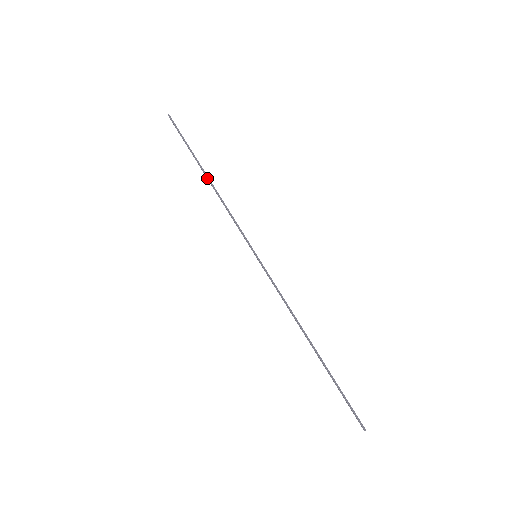
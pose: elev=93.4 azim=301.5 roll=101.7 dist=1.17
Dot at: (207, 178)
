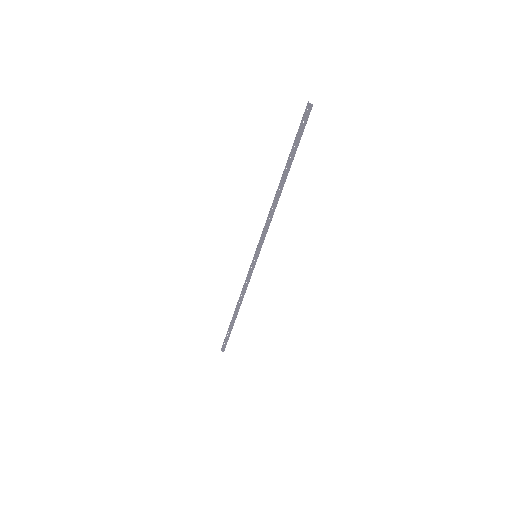
Dot at: (235, 310)
